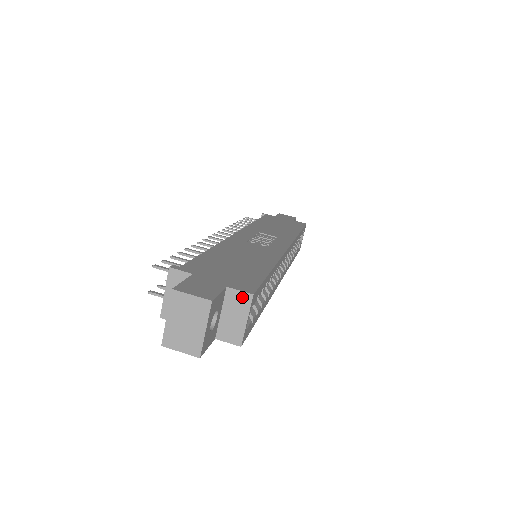
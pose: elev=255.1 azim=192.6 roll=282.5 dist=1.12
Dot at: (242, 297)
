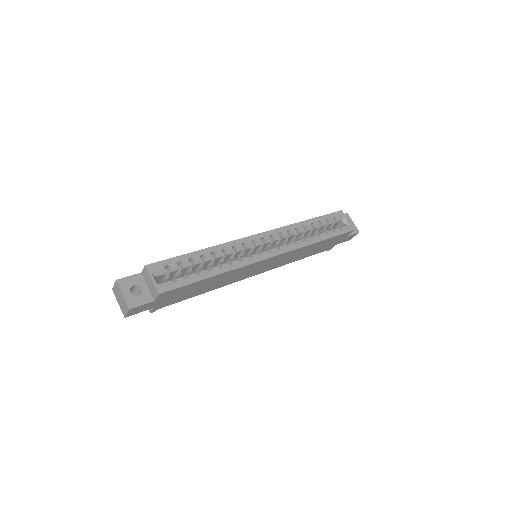
Dot at: (145, 271)
